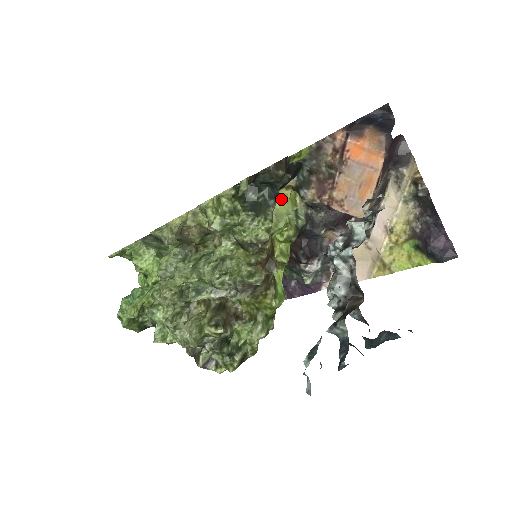
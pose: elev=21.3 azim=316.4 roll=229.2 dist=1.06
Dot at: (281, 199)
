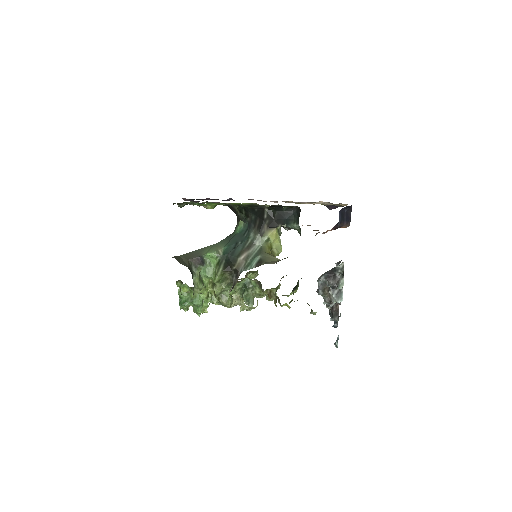
Dot at: (276, 236)
